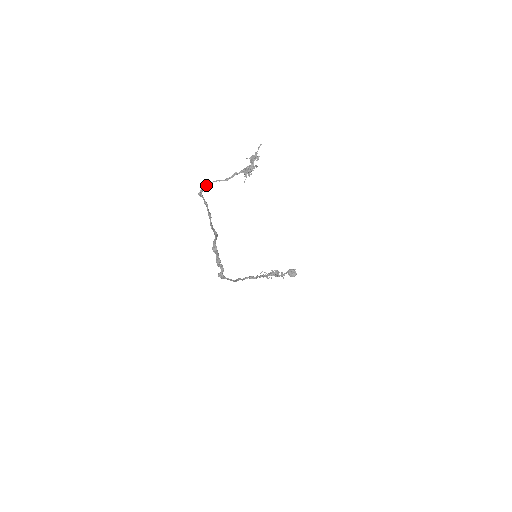
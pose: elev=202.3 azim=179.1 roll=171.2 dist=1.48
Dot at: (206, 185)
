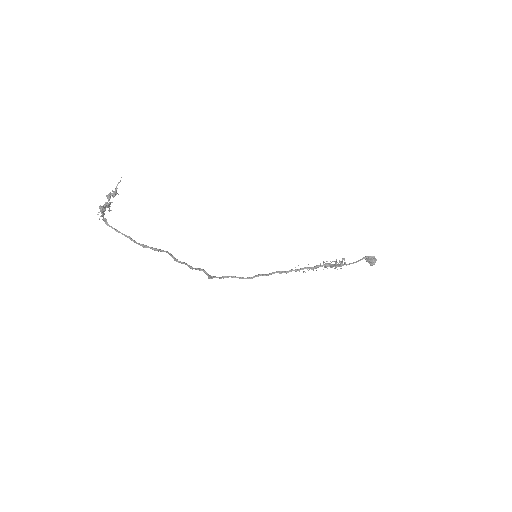
Dot at: (103, 218)
